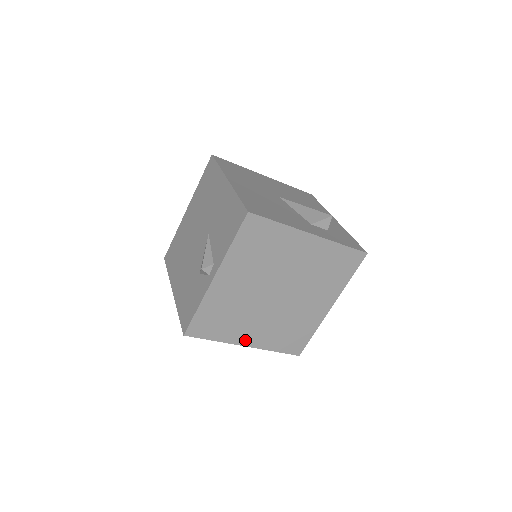
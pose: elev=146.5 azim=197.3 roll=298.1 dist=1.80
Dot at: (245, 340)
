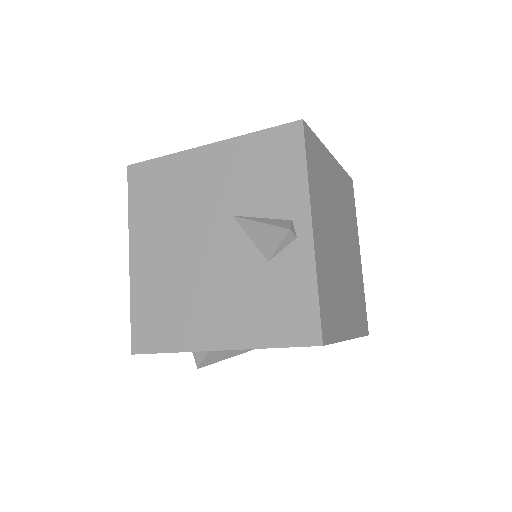
Dot at: (347, 329)
